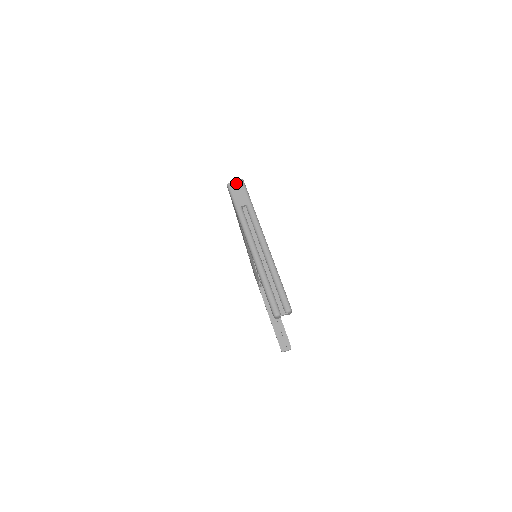
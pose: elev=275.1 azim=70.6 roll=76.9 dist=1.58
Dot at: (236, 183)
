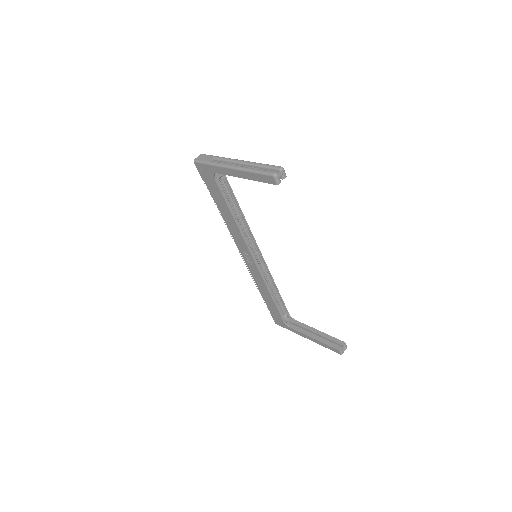
Dot at: (199, 157)
